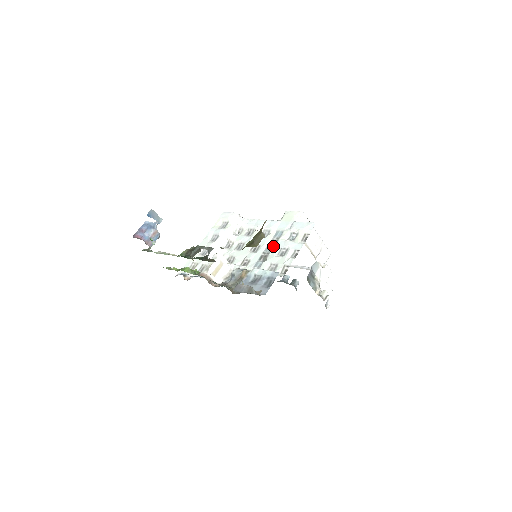
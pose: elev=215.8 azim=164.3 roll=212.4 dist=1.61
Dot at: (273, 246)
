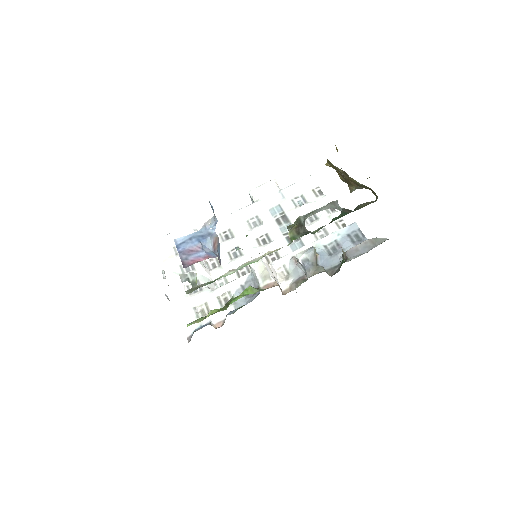
Dot at: (287, 222)
